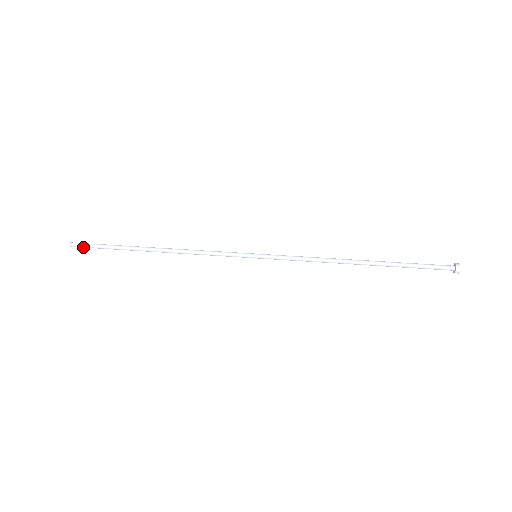
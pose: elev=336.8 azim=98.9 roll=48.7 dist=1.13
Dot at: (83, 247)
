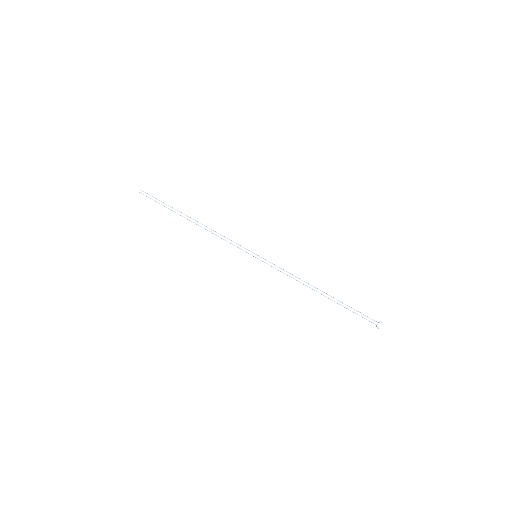
Dot at: (148, 197)
